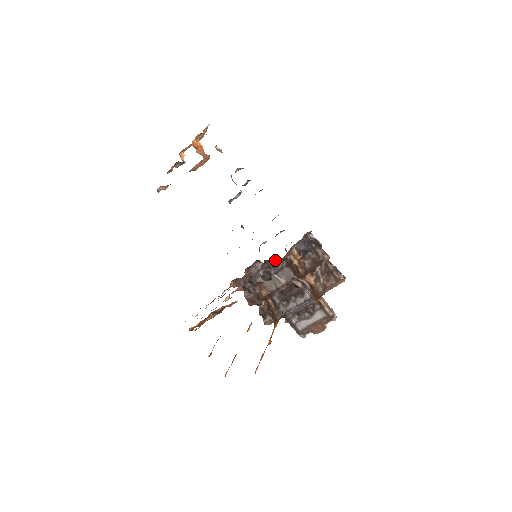
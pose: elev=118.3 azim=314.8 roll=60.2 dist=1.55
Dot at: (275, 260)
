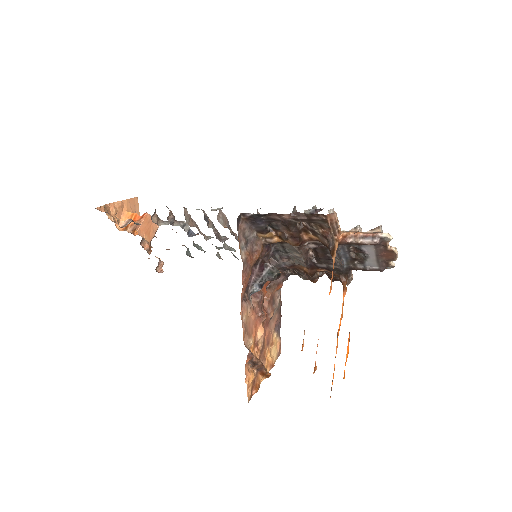
Dot at: (259, 259)
